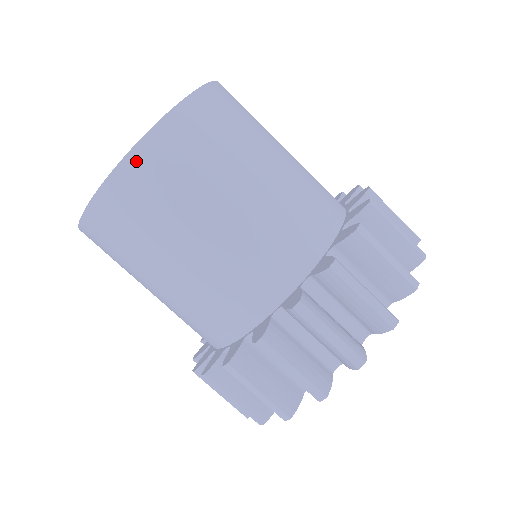
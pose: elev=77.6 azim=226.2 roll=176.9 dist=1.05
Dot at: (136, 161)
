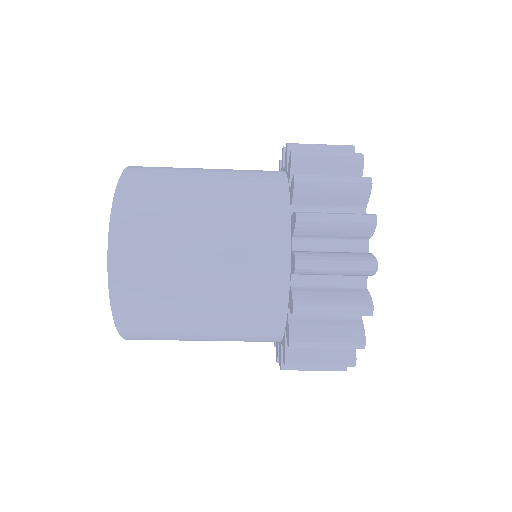
Dot at: (123, 321)
